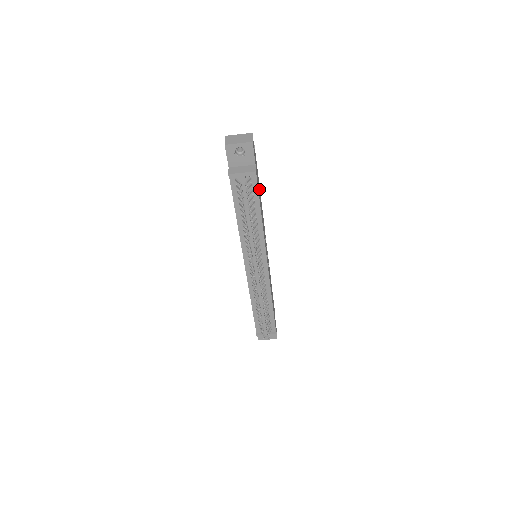
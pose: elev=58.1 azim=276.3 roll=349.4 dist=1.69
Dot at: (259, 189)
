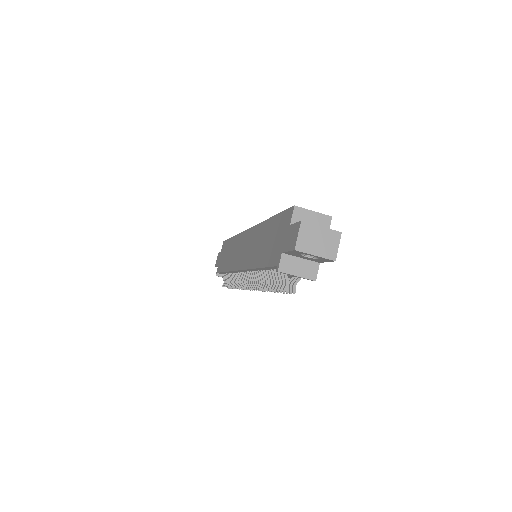
Dot at: occluded
